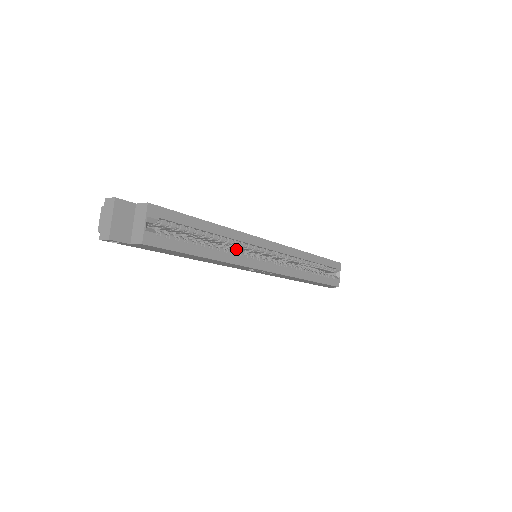
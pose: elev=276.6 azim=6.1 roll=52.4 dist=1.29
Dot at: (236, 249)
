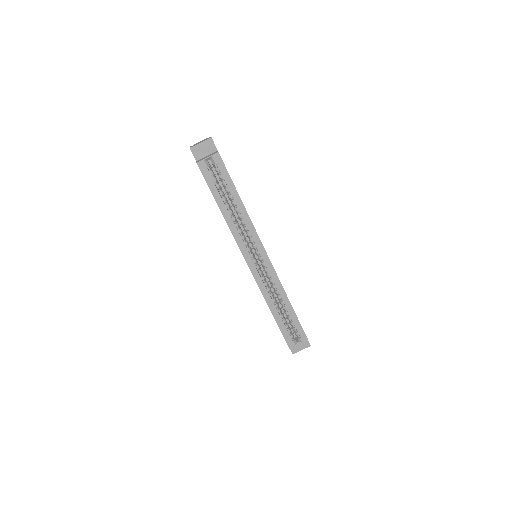
Dot at: occluded
